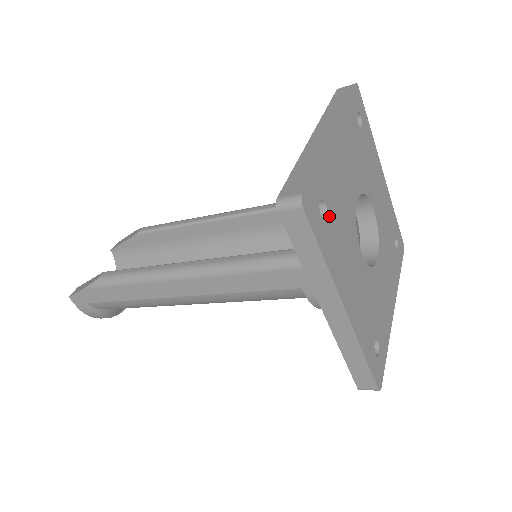
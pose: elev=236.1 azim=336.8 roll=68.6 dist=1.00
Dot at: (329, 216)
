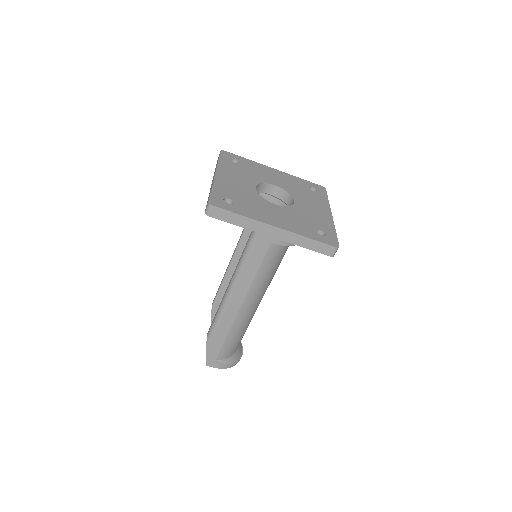
Dot at: (235, 201)
